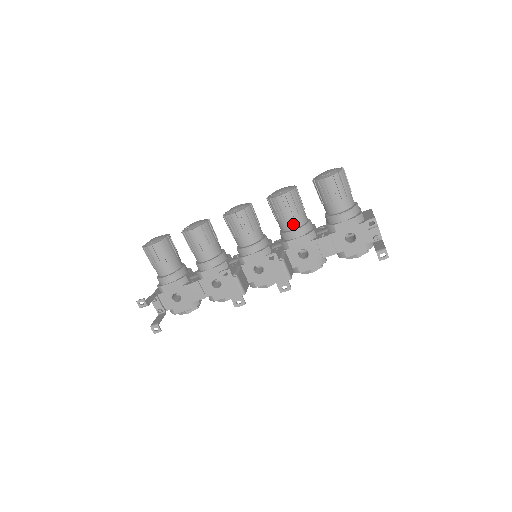
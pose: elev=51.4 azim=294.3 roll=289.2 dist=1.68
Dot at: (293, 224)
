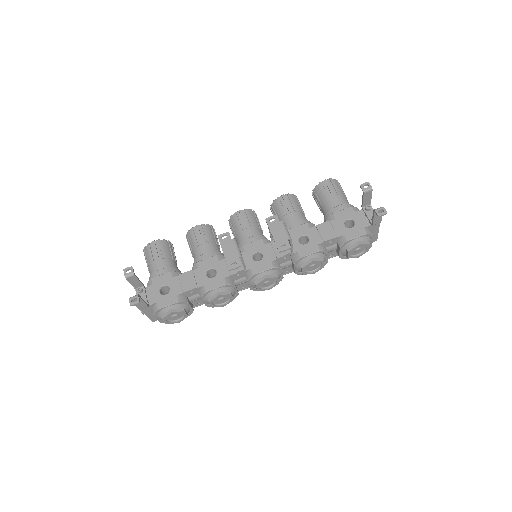
Dot at: (294, 217)
